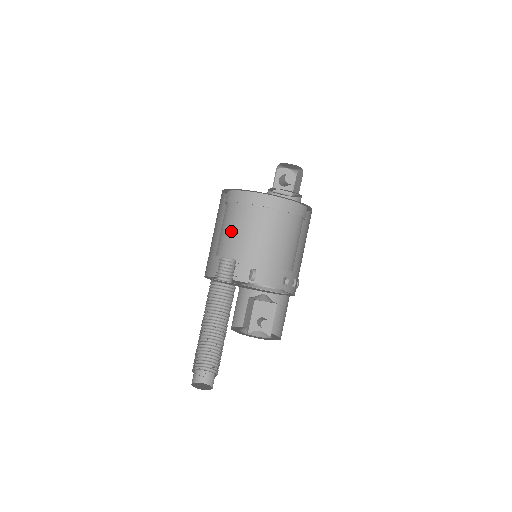
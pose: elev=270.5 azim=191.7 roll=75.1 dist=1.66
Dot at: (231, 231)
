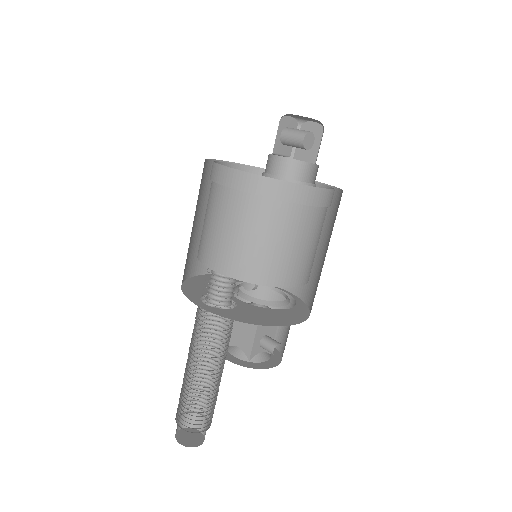
Dot at: (248, 240)
